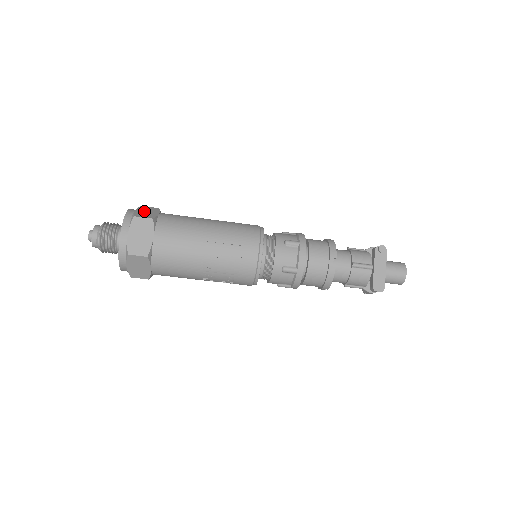
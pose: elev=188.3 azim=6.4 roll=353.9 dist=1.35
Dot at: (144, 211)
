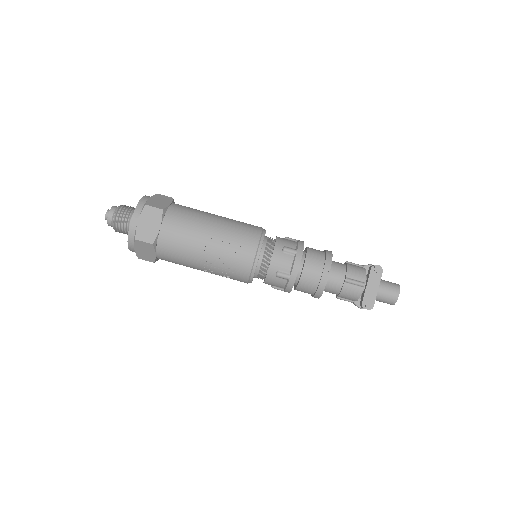
Dot at: (157, 200)
